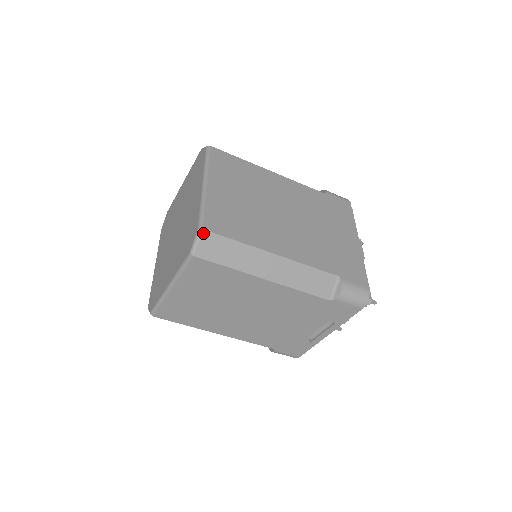
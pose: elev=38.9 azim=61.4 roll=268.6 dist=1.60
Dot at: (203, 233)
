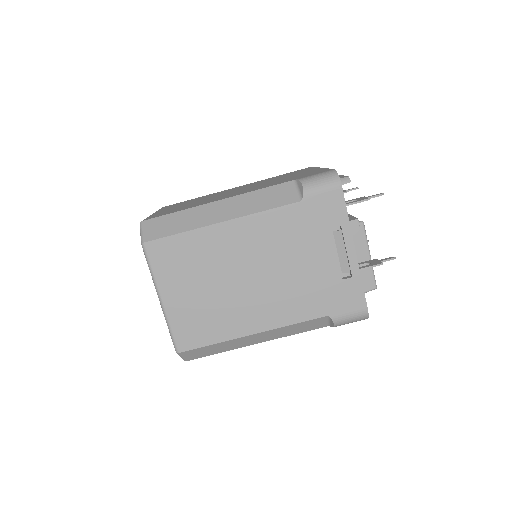
Dot at: (143, 224)
